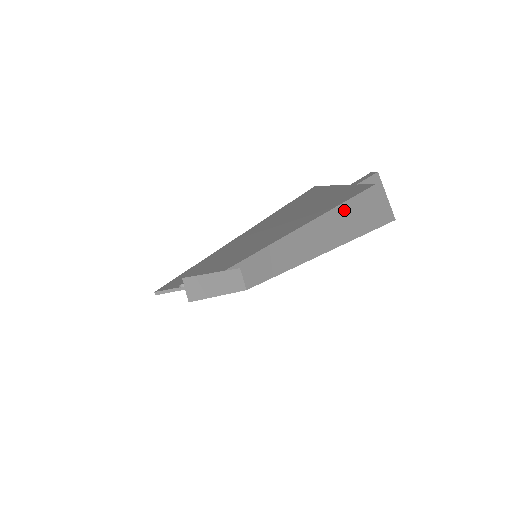
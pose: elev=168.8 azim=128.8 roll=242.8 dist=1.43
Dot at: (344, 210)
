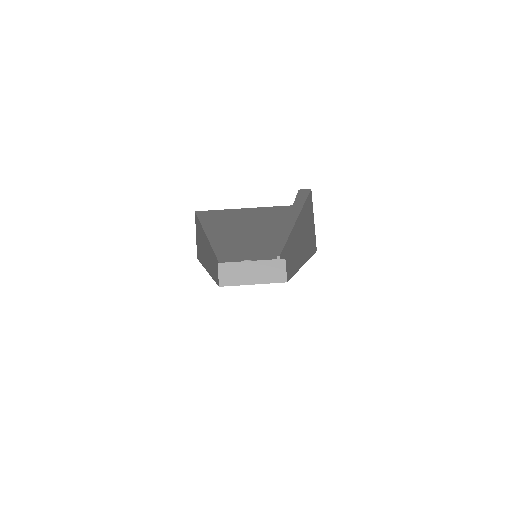
Dot at: (304, 225)
